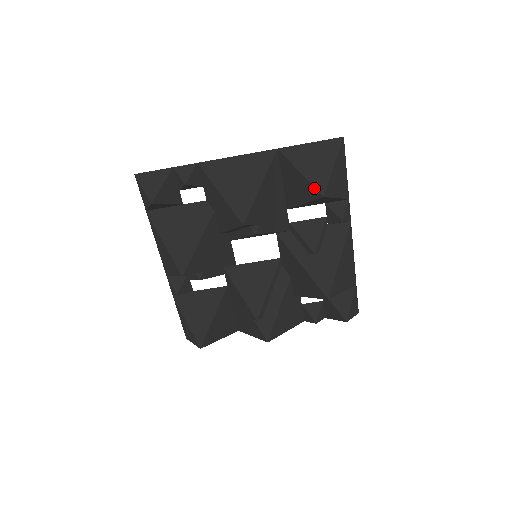
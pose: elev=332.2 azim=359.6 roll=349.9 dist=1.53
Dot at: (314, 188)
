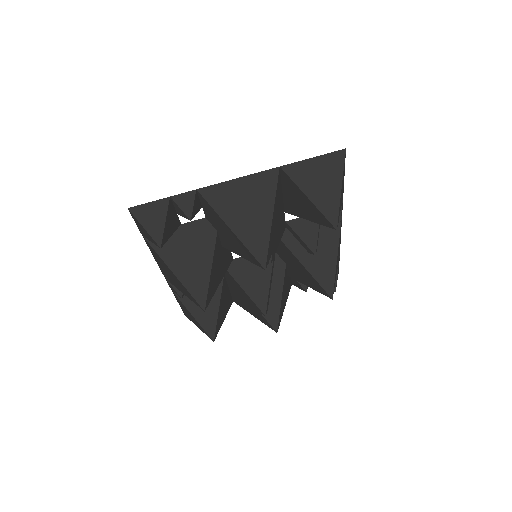
Dot at: (326, 219)
